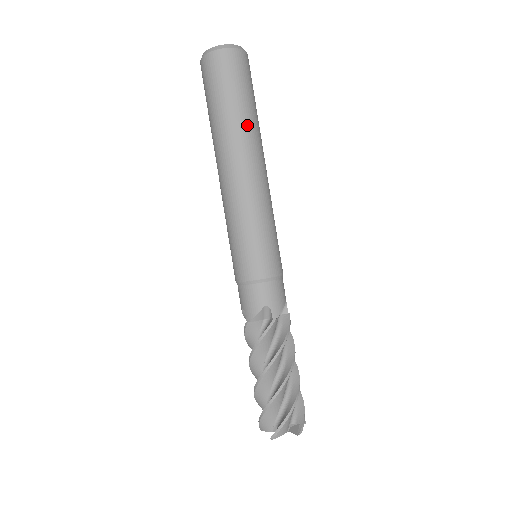
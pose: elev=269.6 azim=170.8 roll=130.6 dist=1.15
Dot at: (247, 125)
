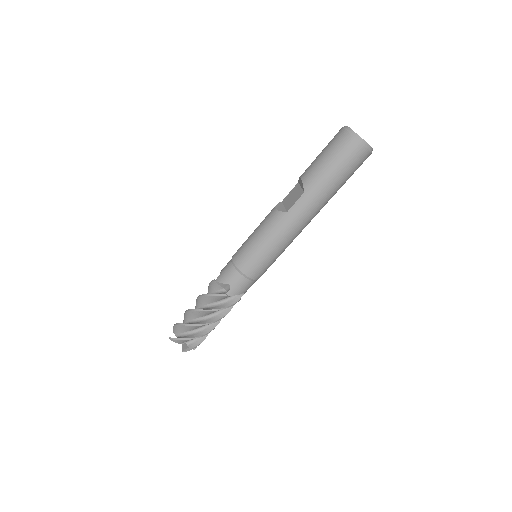
Dot at: occluded
